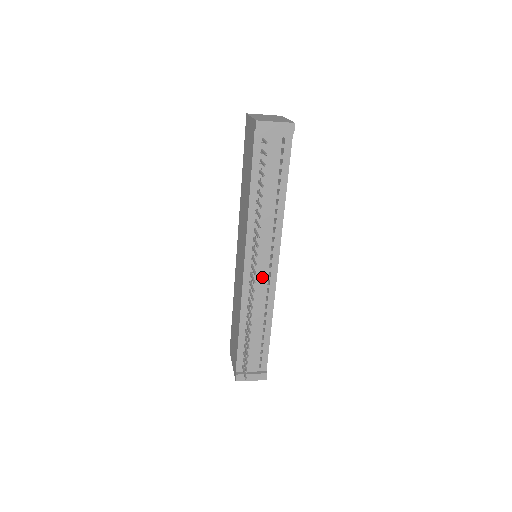
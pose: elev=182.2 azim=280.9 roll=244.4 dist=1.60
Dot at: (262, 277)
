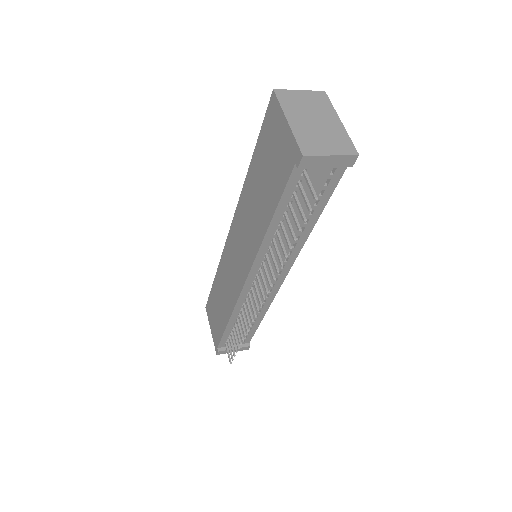
Dot at: (264, 288)
